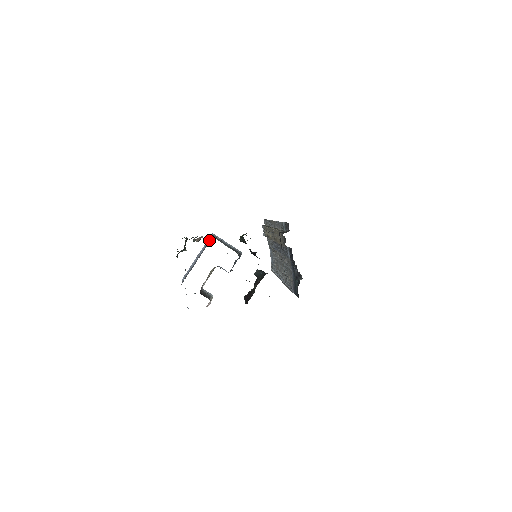
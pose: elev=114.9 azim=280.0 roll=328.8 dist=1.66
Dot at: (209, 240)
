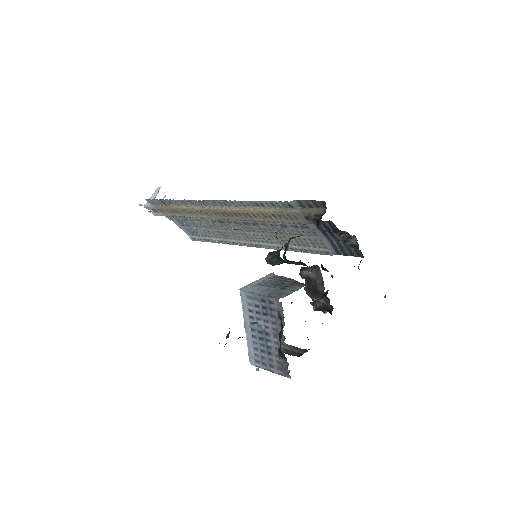
Dot at: (259, 302)
